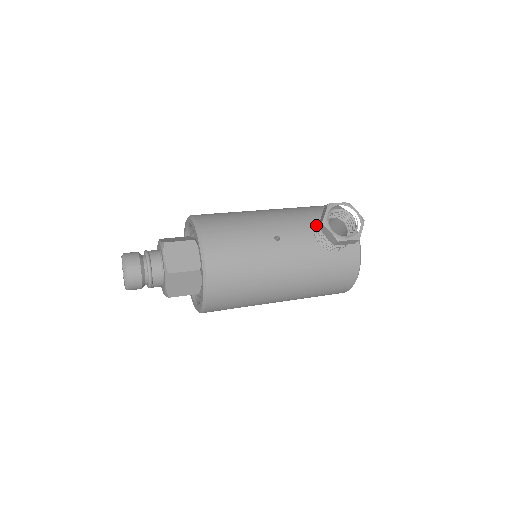
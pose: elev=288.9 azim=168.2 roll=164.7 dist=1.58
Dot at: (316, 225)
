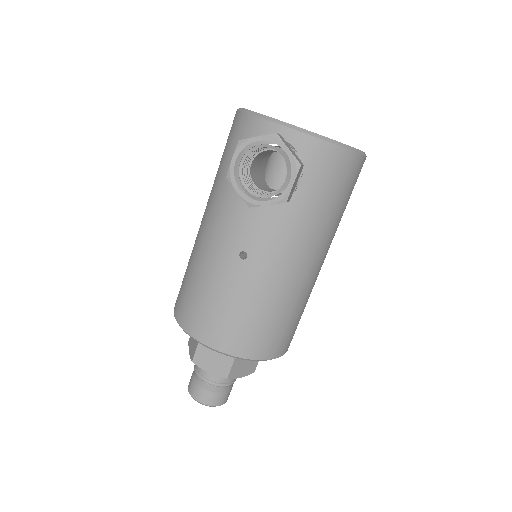
Dot at: occluded
